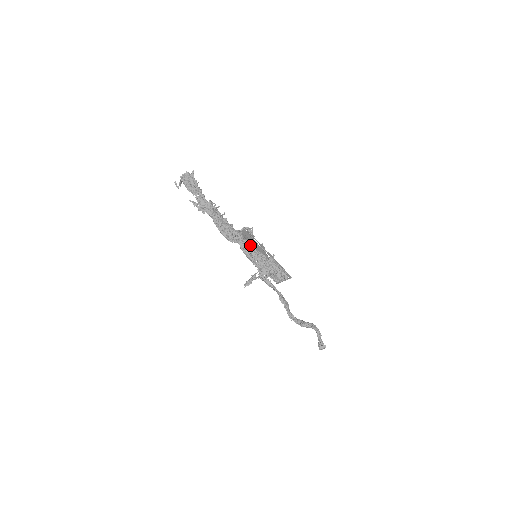
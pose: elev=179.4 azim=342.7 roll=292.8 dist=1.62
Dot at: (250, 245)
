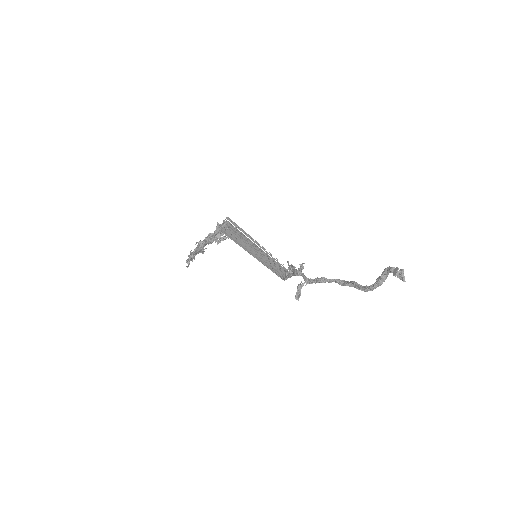
Dot at: occluded
